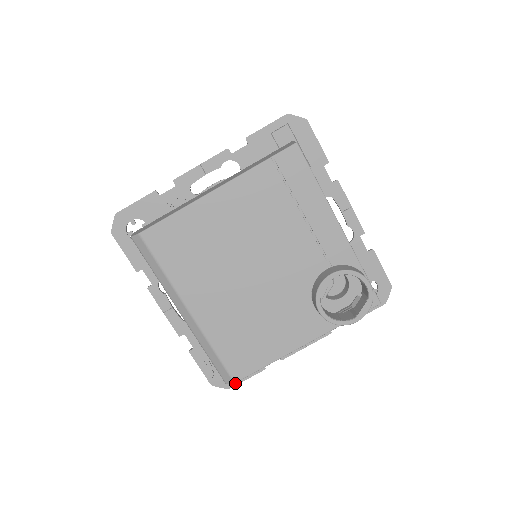
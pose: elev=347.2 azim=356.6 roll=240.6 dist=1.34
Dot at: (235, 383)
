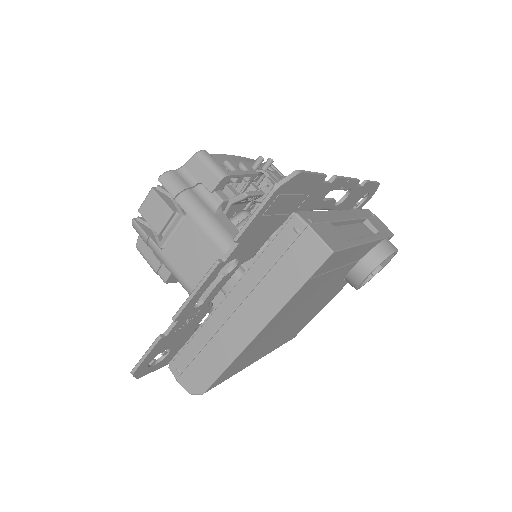
Dot at: occluded
